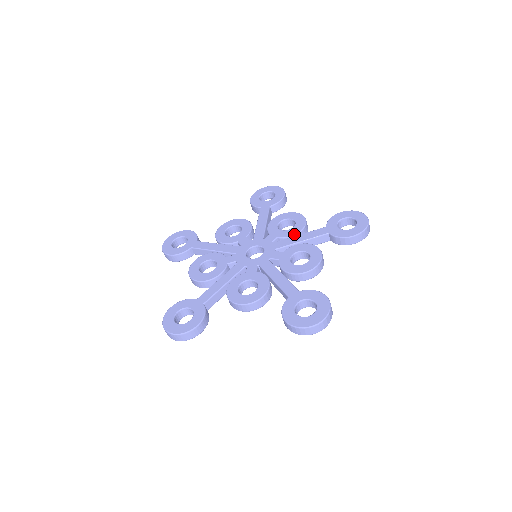
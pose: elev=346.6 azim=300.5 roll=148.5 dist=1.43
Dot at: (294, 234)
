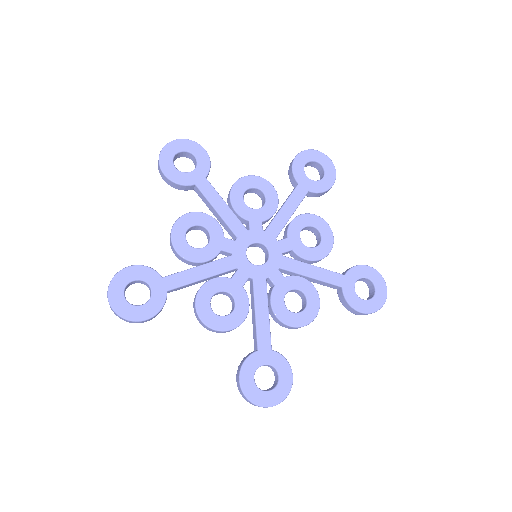
Dot at: occluded
